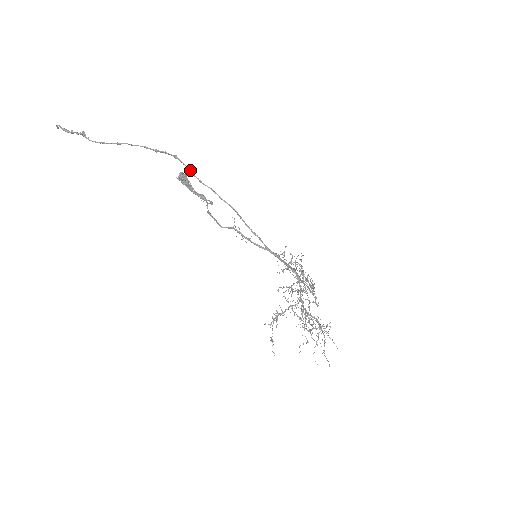
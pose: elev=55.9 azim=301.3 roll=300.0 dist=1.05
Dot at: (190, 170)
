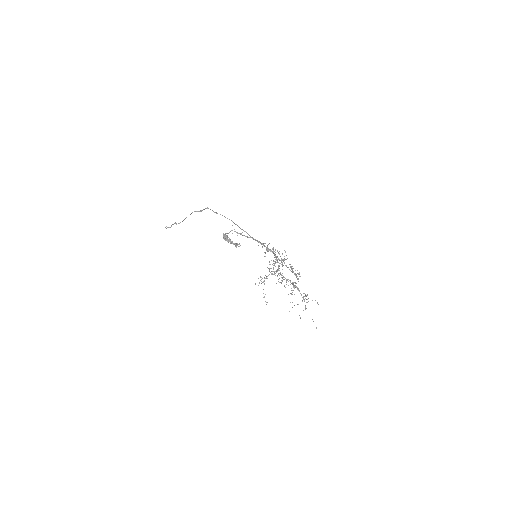
Dot at: (213, 211)
